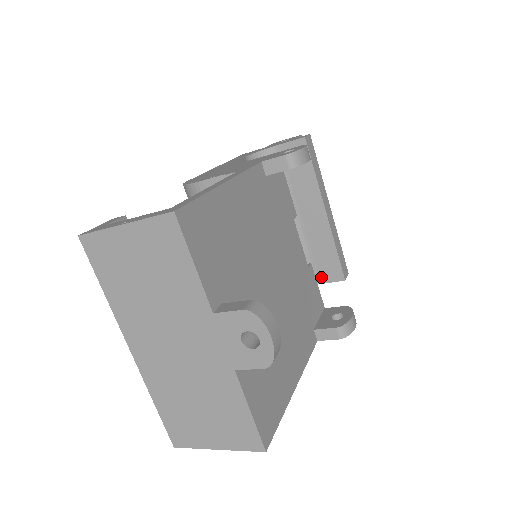
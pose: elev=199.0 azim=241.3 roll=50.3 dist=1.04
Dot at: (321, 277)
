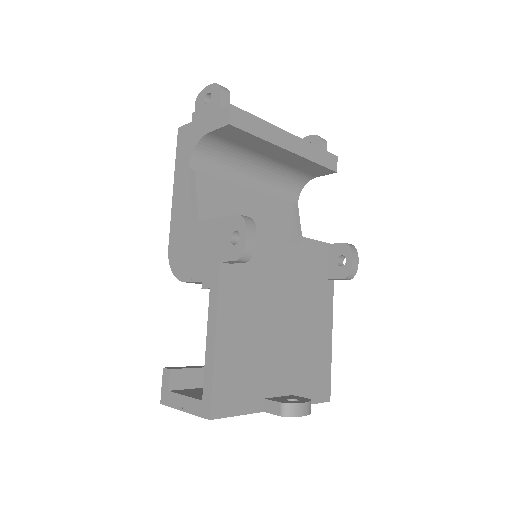
Dot at: (314, 175)
